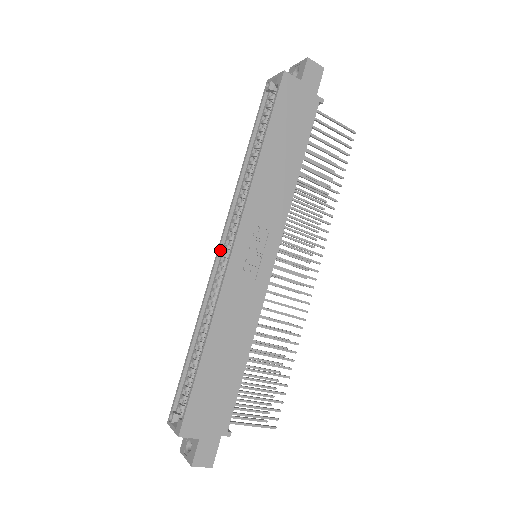
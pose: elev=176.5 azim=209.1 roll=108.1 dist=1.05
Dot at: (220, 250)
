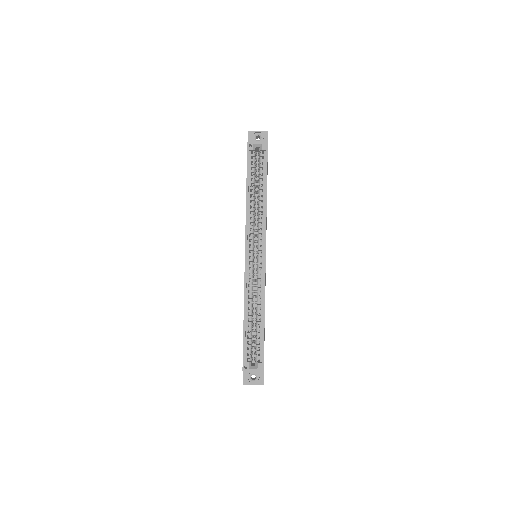
Dot at: (247, 257)
